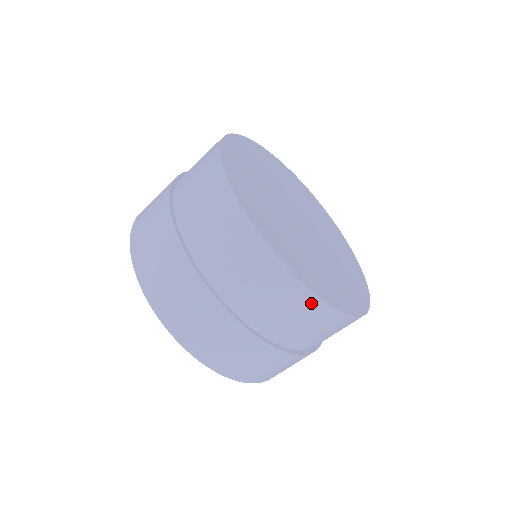
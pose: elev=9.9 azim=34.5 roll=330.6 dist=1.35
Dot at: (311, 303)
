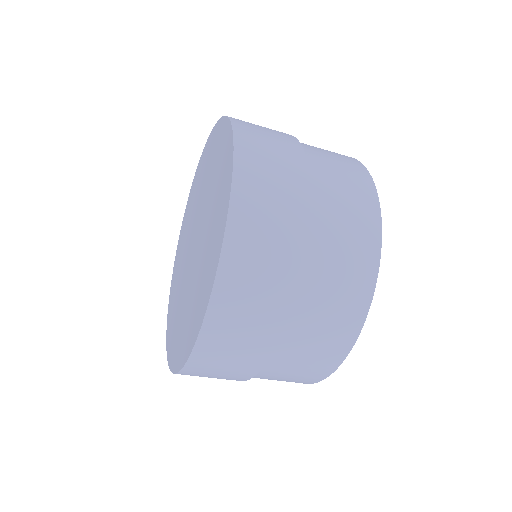
Dot at: (359, 308)
